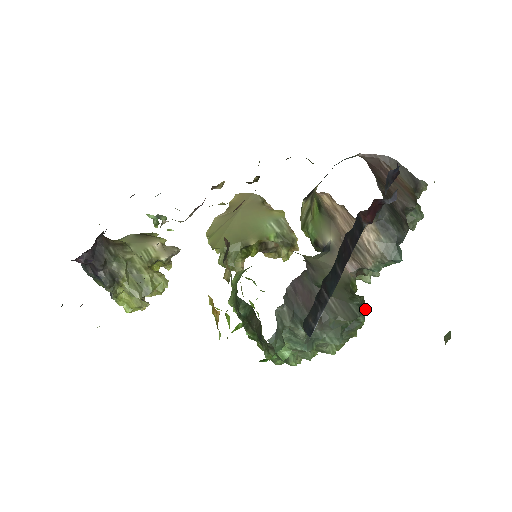
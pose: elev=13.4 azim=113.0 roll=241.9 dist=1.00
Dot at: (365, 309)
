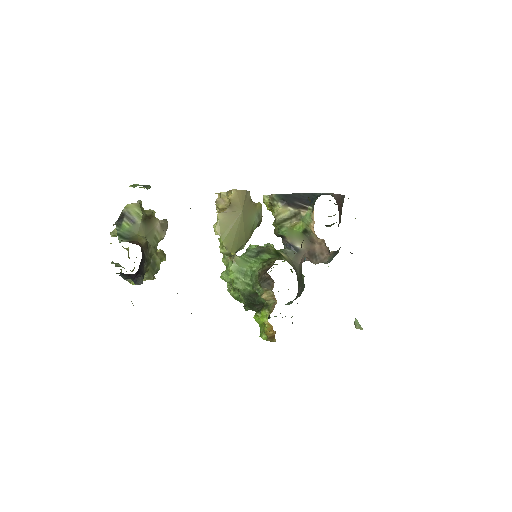
Dot at: occluded
